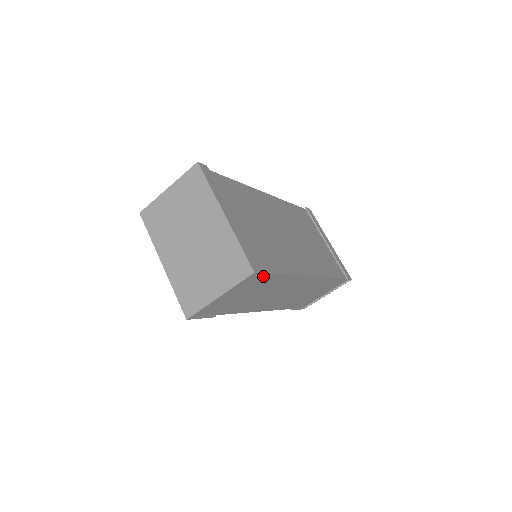
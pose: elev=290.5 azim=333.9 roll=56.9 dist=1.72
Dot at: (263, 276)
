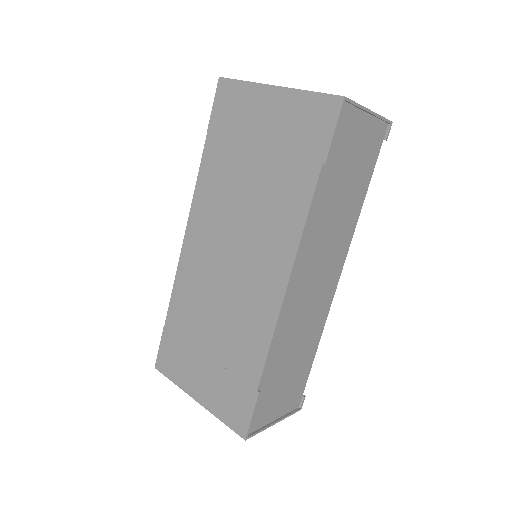
Dot at: (374, 157)
